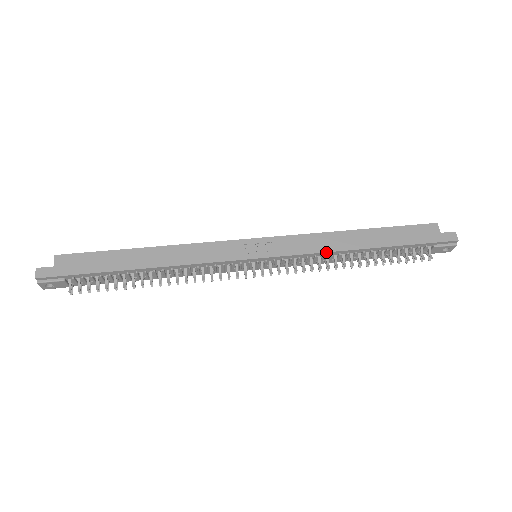
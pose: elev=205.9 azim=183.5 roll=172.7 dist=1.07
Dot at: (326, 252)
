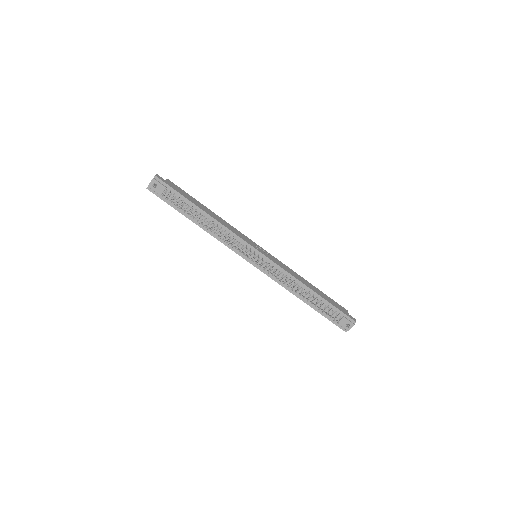
Dot at: (293, 276)
